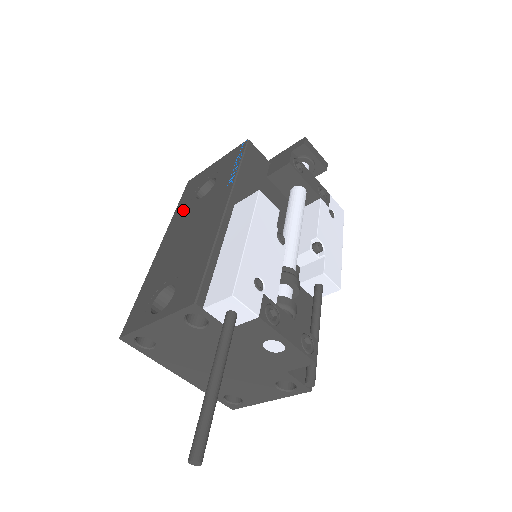
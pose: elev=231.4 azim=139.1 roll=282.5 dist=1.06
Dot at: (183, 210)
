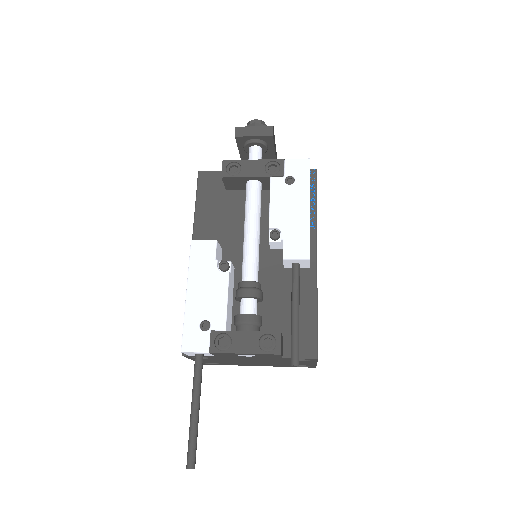
Dot at: occluded
